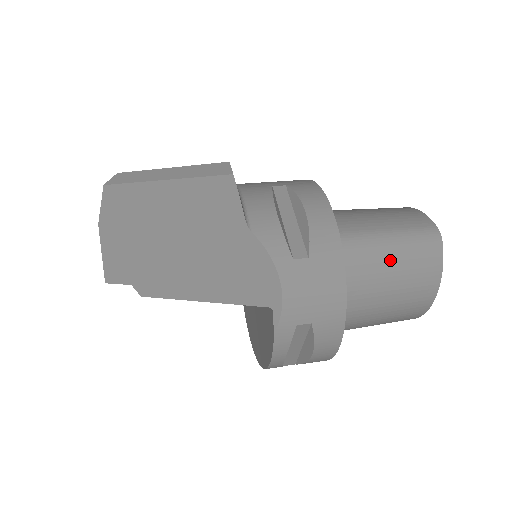
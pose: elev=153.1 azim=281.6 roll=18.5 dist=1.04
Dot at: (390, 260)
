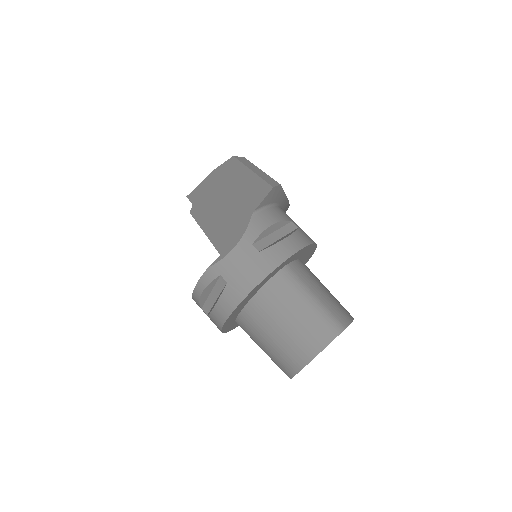
Dot at: (300, 310)
